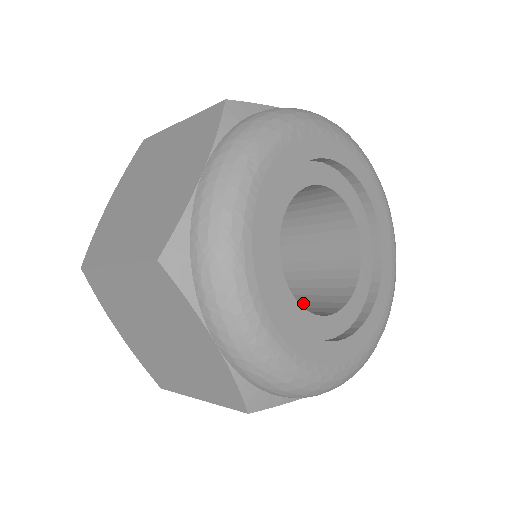
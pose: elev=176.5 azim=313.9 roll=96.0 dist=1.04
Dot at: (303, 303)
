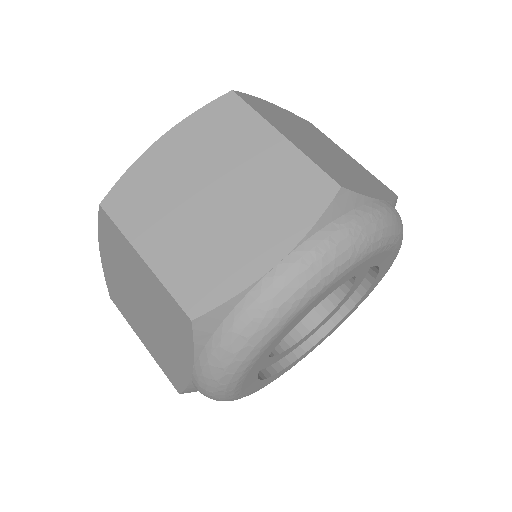
Dot at: occluded
